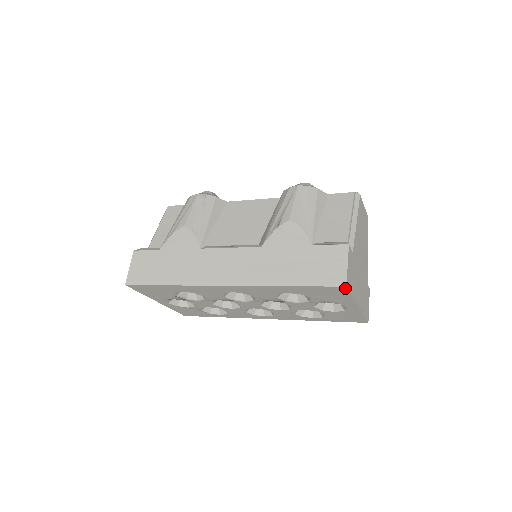
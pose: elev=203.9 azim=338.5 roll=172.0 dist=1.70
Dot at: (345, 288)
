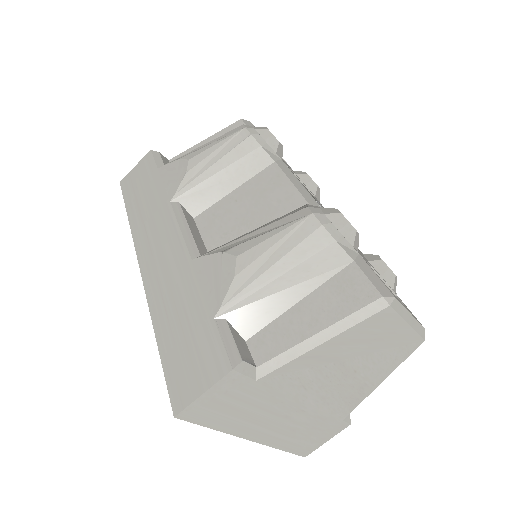
Dot at: (180, 415)
